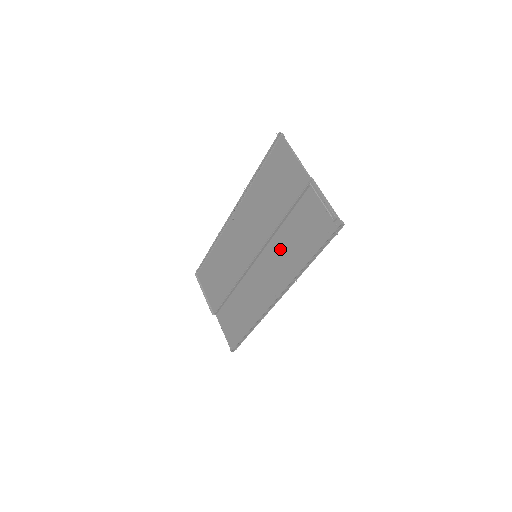
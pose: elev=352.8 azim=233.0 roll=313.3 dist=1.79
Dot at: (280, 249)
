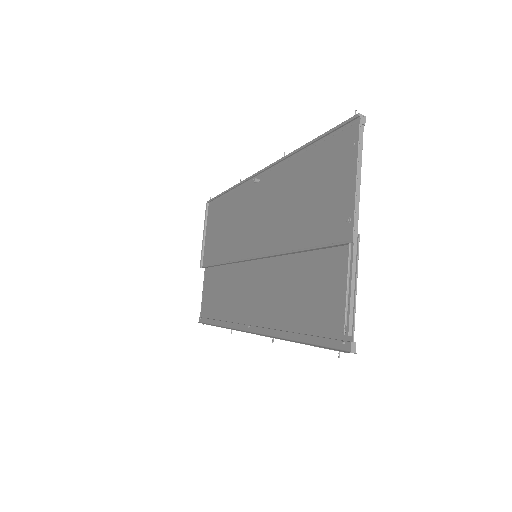
Dot at: (279, 281)
